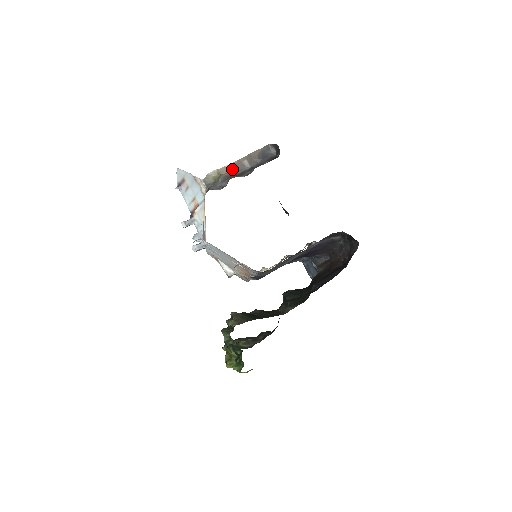
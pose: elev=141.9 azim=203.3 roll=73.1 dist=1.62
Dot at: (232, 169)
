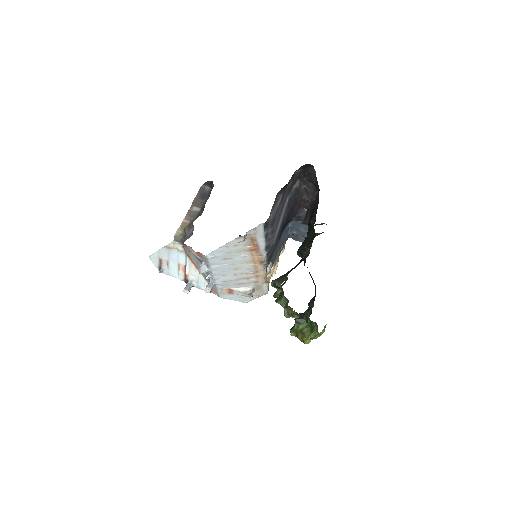
Dot at: (189, 219)
